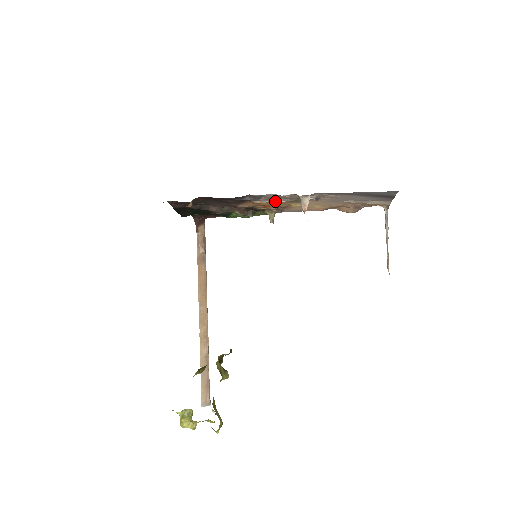
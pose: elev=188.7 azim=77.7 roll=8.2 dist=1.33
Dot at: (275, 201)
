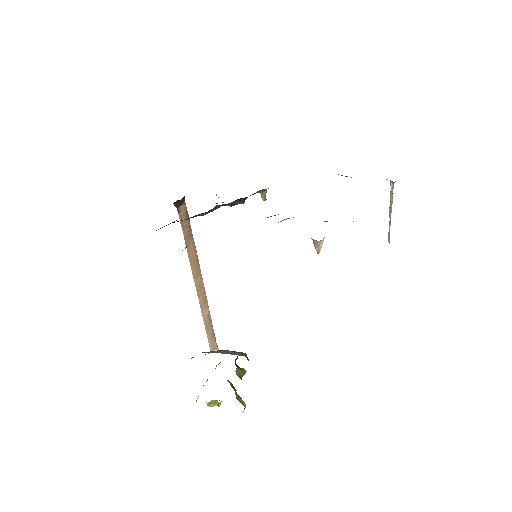
Dot at: occluded
